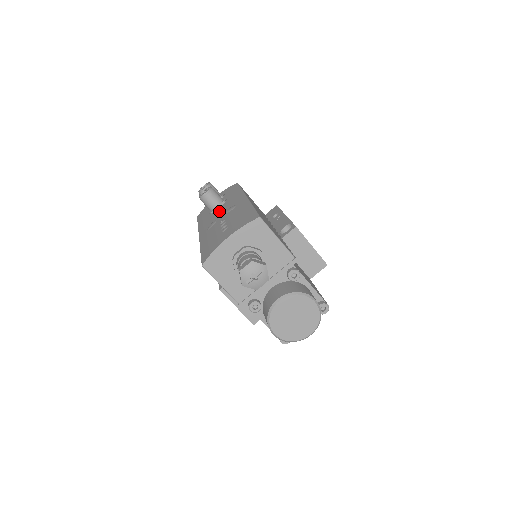
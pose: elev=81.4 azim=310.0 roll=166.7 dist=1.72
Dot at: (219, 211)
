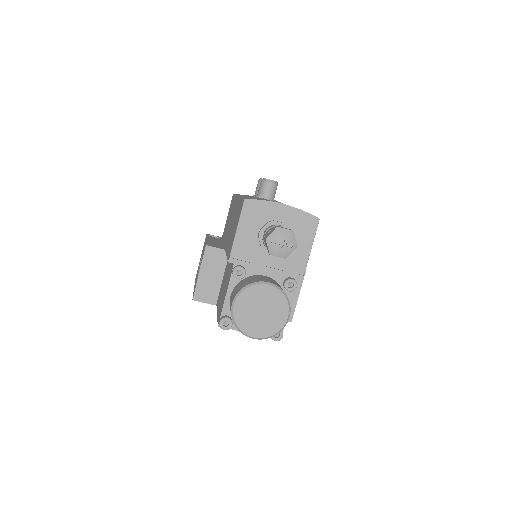
Dot at: occluded
